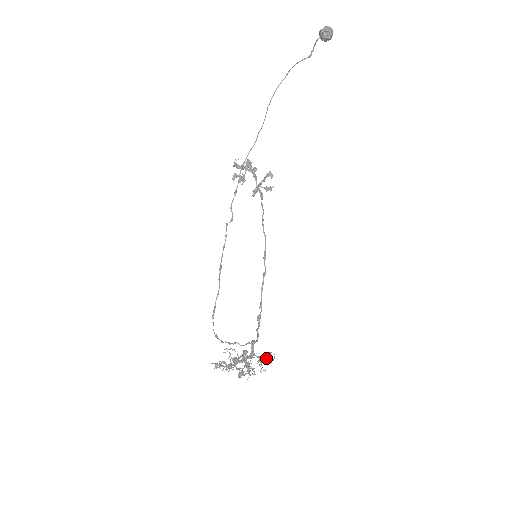
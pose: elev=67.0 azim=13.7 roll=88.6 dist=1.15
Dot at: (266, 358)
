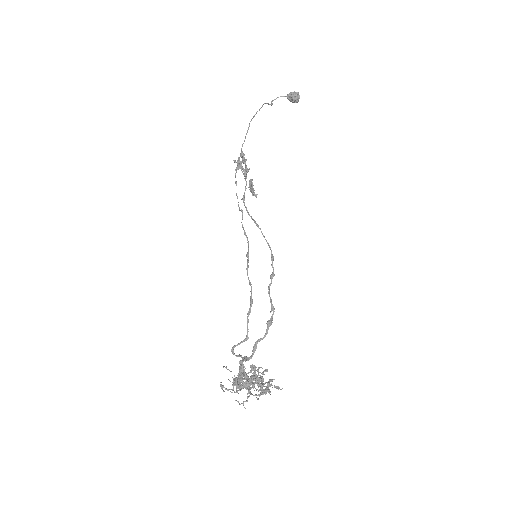
Dot at: occluded
